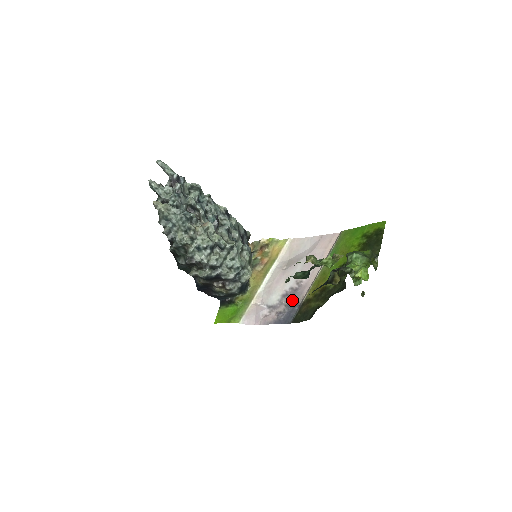
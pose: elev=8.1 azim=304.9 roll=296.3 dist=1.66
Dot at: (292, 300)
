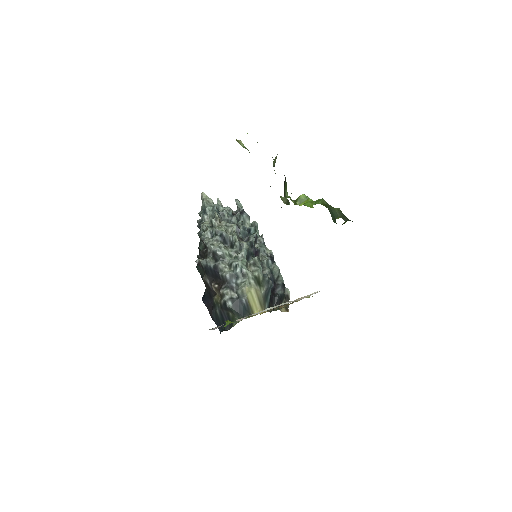
Dot at: occluded
